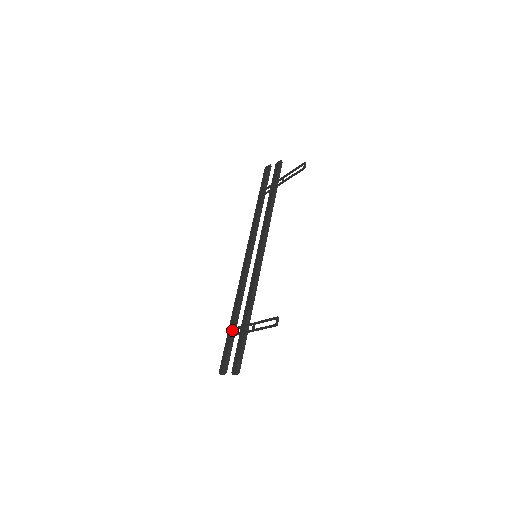
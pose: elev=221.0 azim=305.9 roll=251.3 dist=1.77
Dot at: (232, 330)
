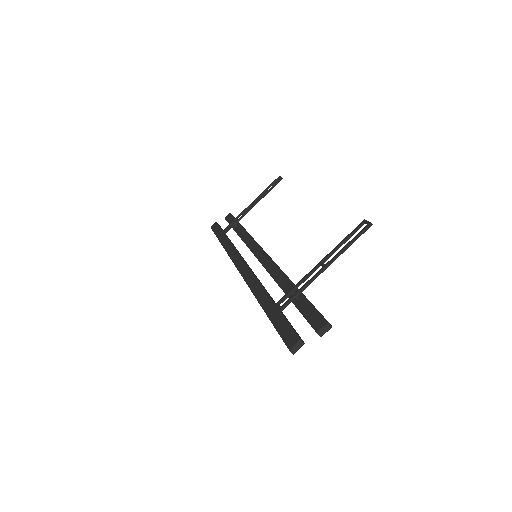
Dot at: (276, 305)
